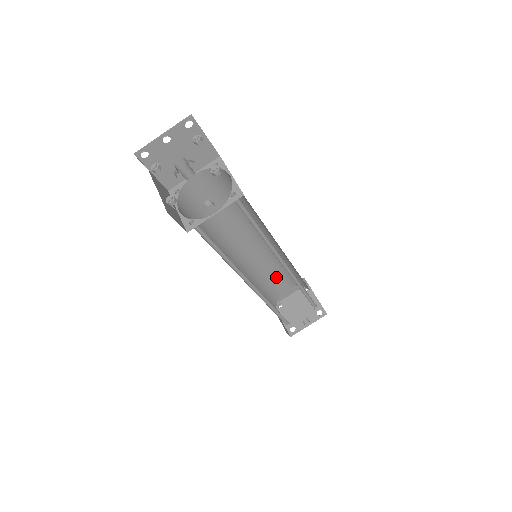
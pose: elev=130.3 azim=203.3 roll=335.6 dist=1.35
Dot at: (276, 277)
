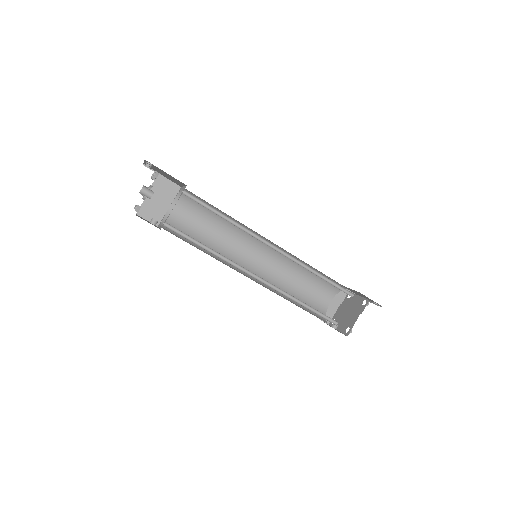
Dot at: occluded
